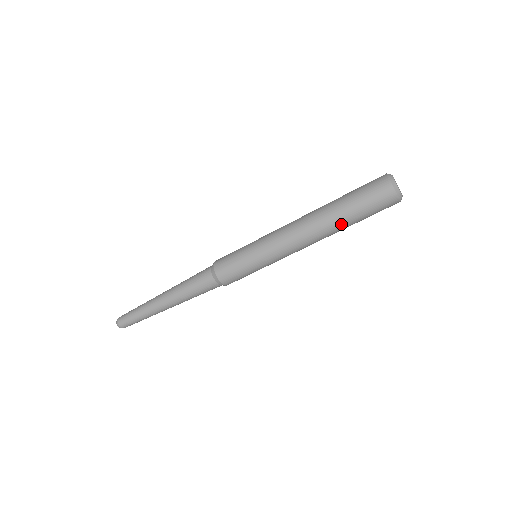
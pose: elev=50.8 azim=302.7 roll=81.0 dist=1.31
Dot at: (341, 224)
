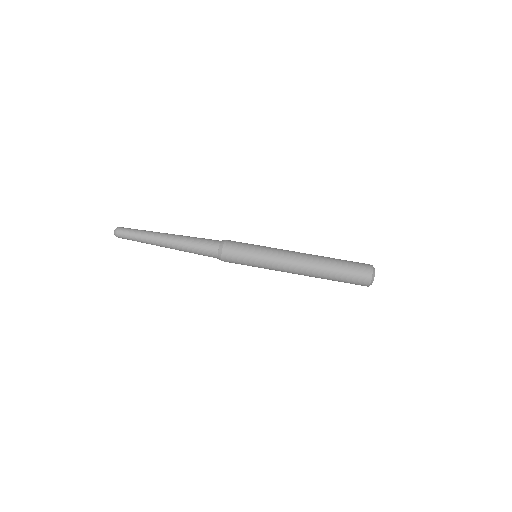
Dot at: (329, 261)
